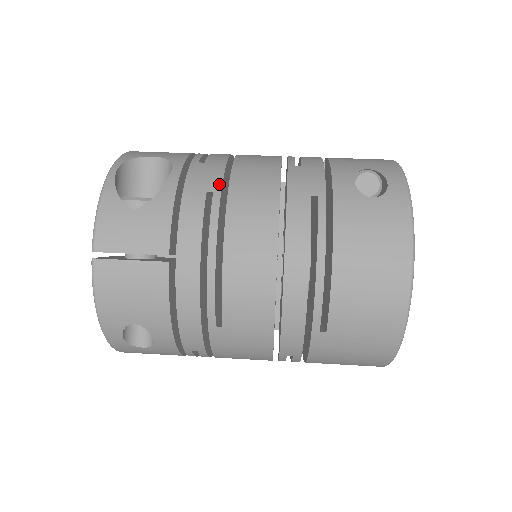
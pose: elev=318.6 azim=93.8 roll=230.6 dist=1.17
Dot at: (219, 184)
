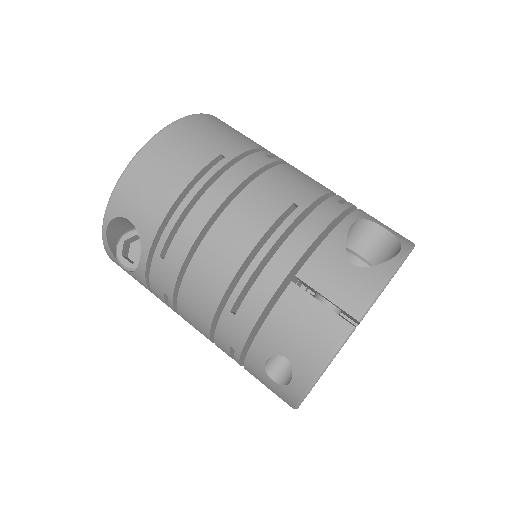
Dot at: (171, 293)
